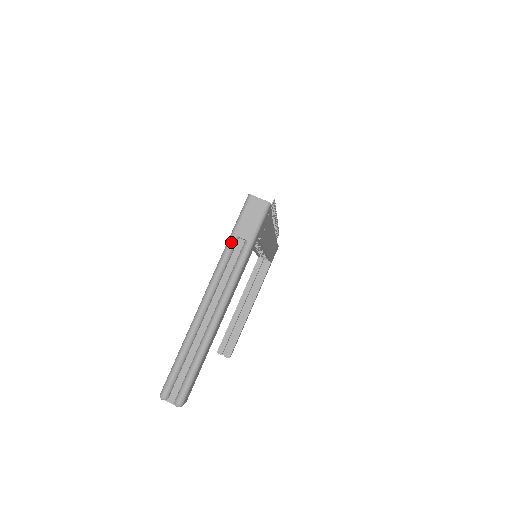
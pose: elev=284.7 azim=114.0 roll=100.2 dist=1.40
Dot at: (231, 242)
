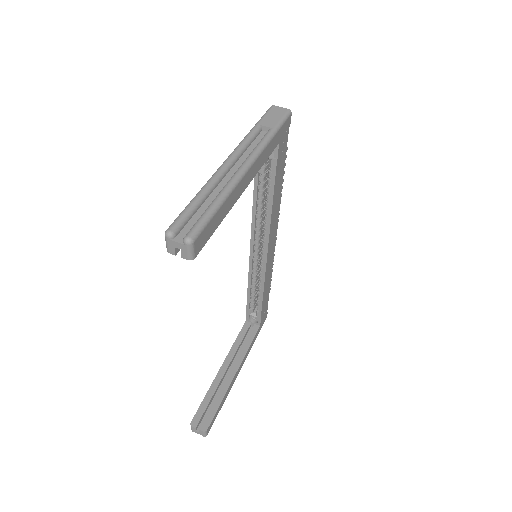
Dot at: (255, 128)
